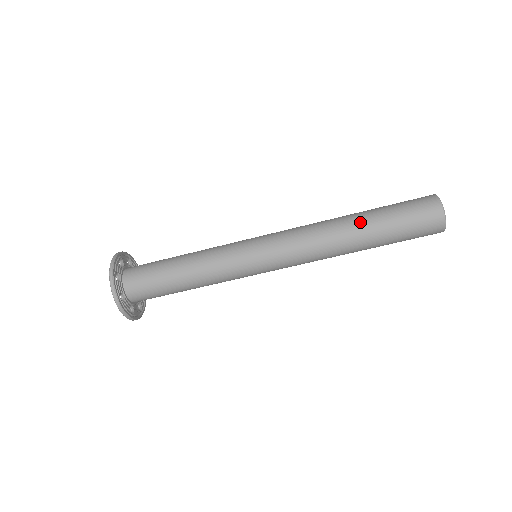
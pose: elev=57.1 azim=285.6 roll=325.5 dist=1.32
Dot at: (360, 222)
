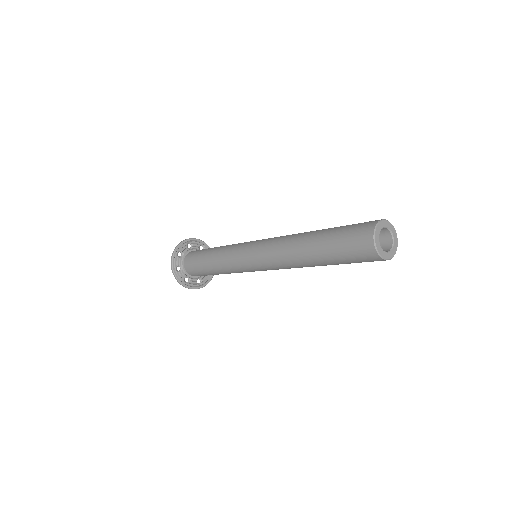
Dot at: (310, 251)
